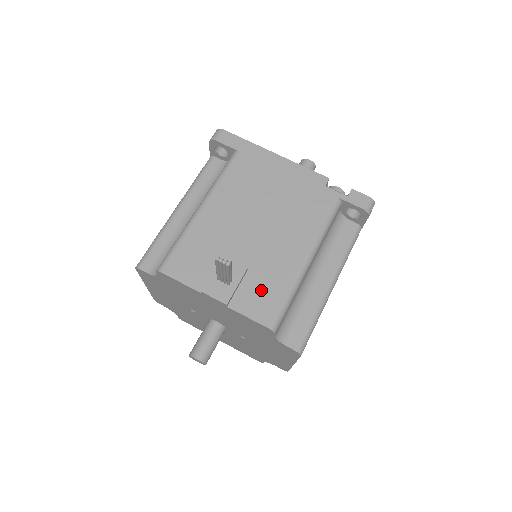
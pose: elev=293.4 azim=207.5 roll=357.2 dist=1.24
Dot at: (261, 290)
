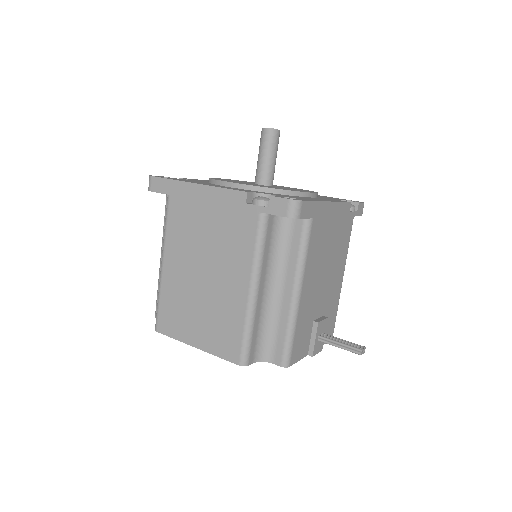
Dot at: (329, 321)
